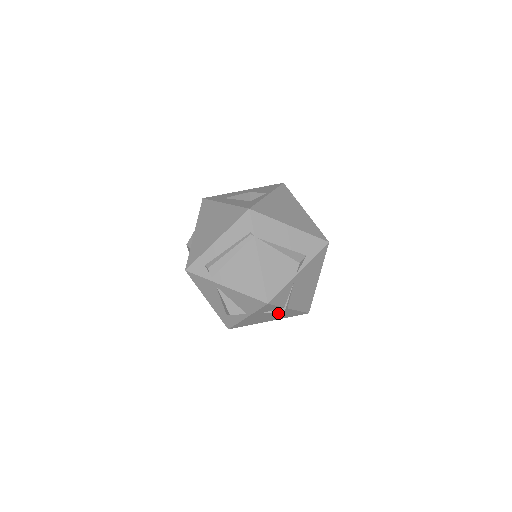
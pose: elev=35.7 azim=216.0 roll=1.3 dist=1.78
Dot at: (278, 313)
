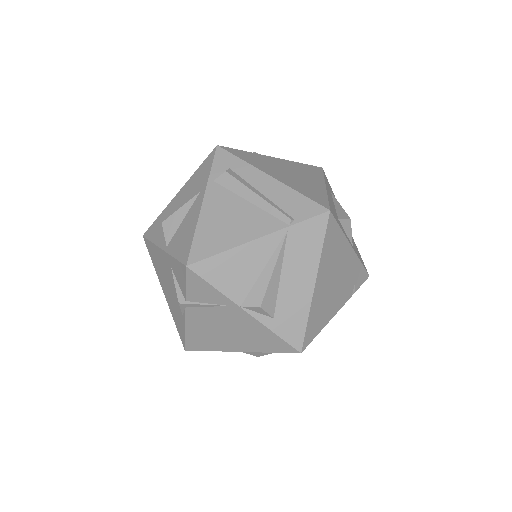
Dot at: (177, 298)
